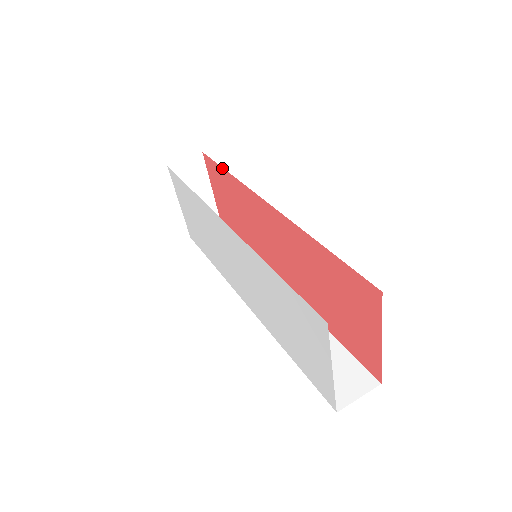
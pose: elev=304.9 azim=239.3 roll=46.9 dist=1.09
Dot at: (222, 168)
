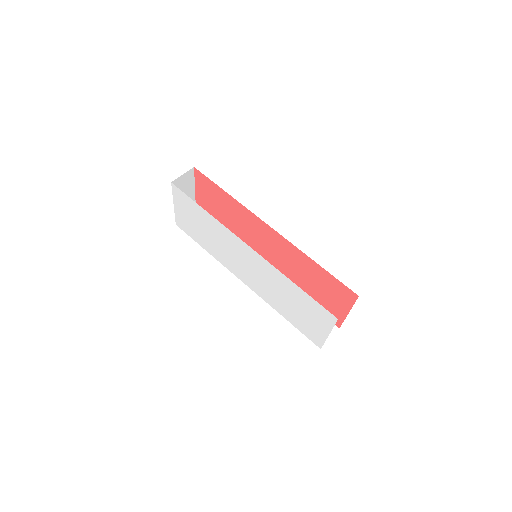
Dot at: (220, 188)
